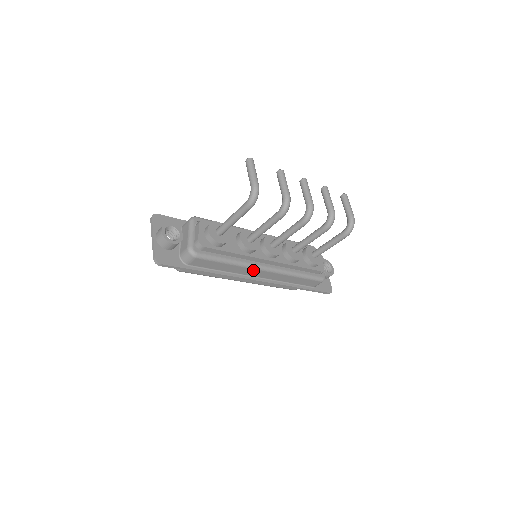
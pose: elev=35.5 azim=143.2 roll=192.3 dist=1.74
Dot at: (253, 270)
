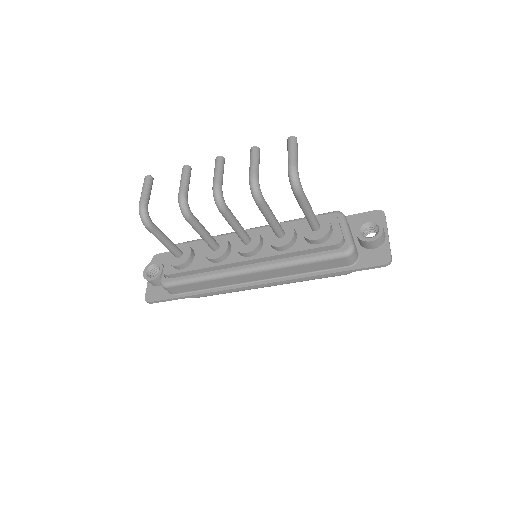
Dot at: (235, 277)
